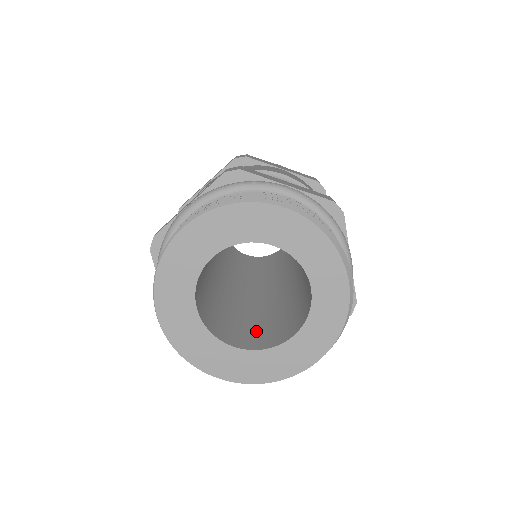
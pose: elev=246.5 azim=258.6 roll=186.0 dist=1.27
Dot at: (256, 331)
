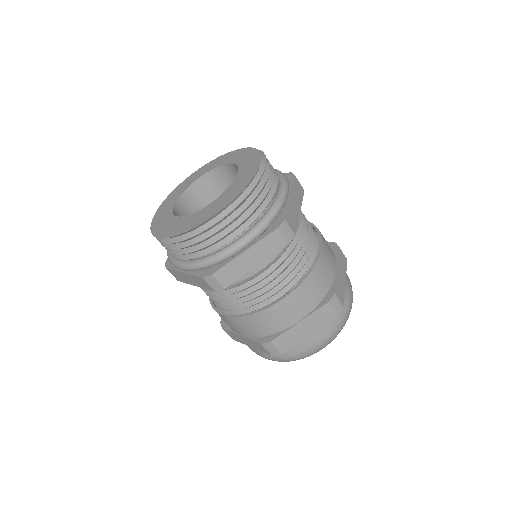
Dot at: occluded
